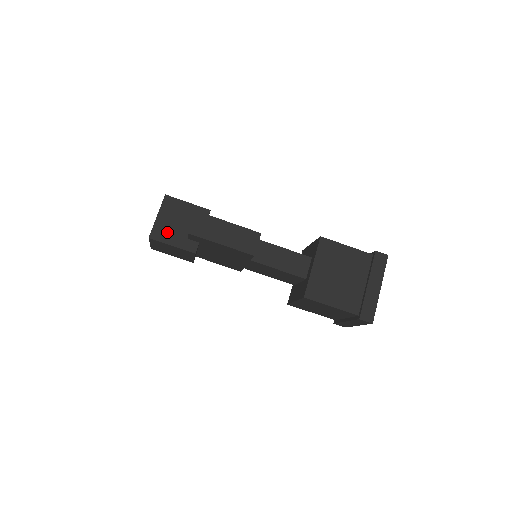
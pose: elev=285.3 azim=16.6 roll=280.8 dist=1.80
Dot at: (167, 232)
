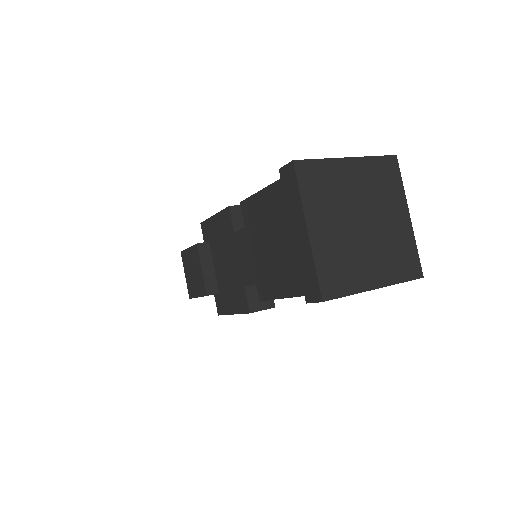
Dot at: occluded
